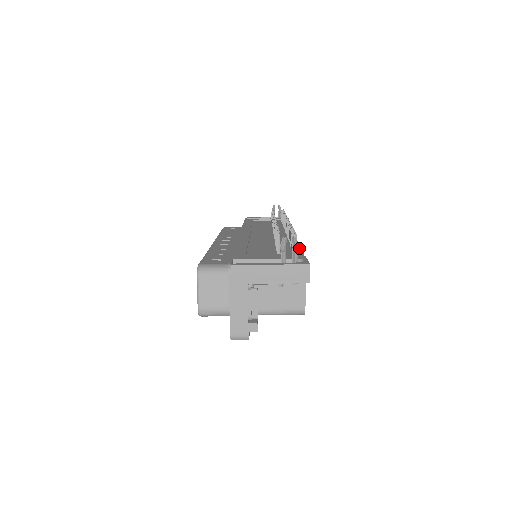
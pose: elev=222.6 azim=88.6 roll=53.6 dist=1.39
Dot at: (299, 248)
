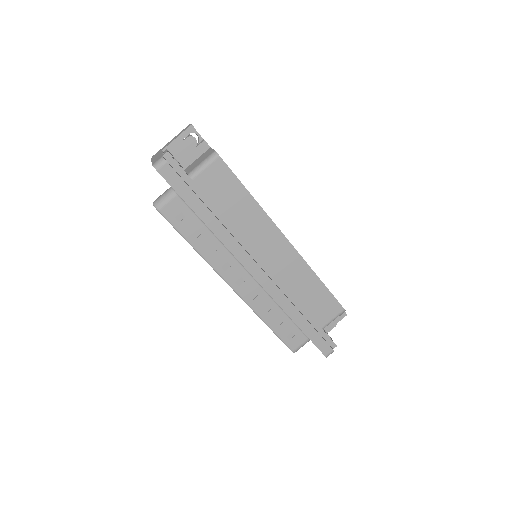
Dot at: occluded
